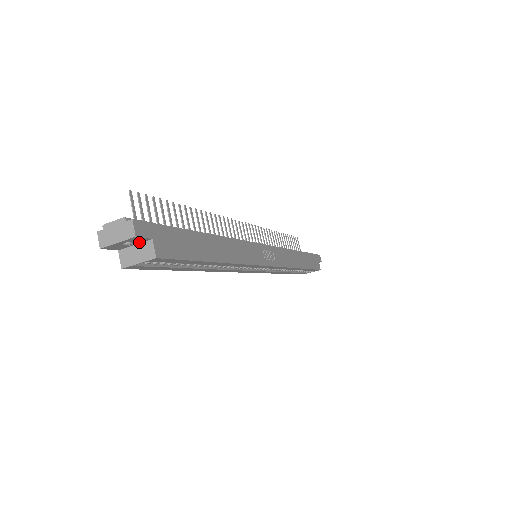
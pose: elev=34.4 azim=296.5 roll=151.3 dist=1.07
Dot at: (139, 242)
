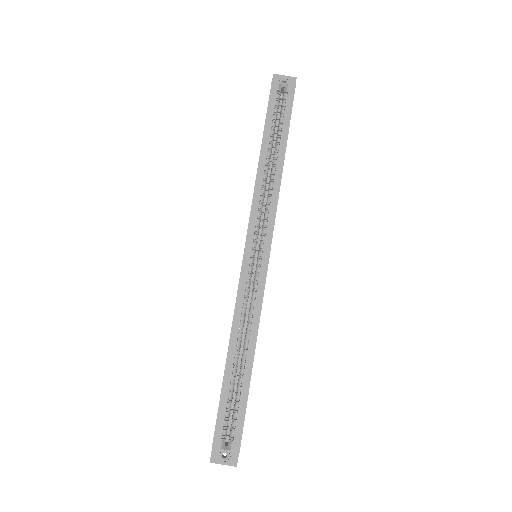
Dot at: occluded
